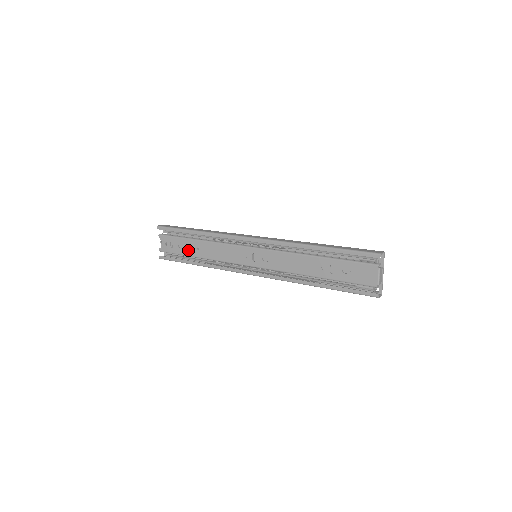
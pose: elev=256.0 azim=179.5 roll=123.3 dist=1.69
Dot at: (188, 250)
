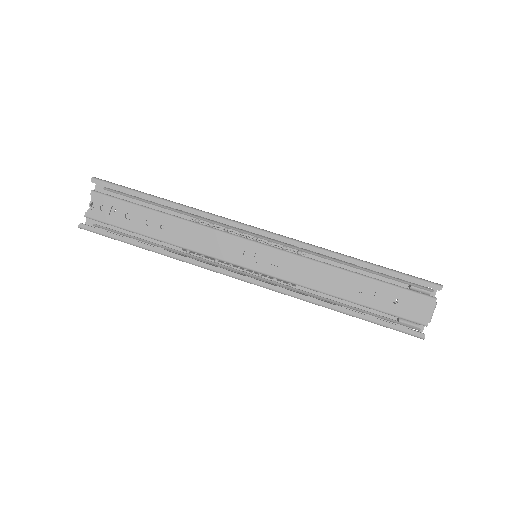
Dot at: (142, 225)
